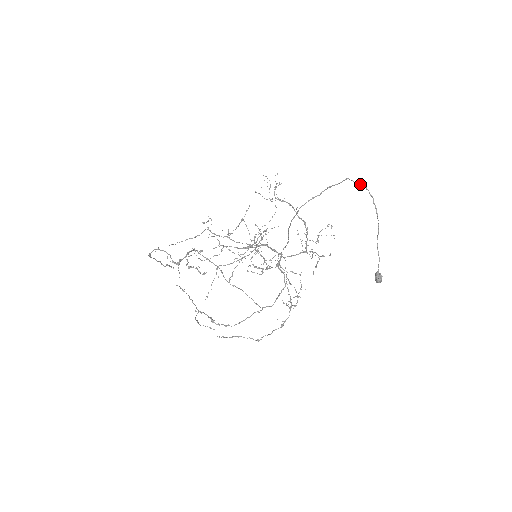
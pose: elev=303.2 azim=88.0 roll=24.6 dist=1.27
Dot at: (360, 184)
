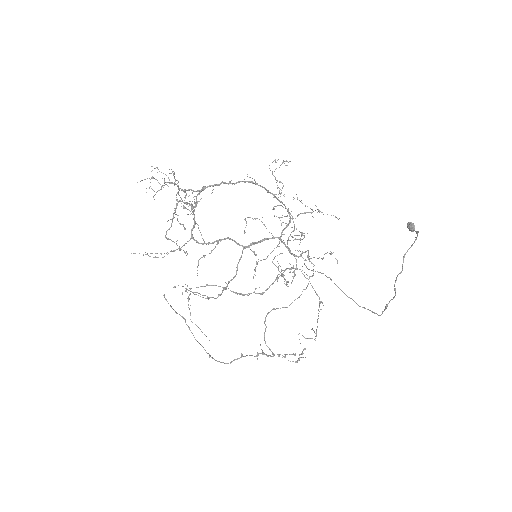
Dot at: occluded
